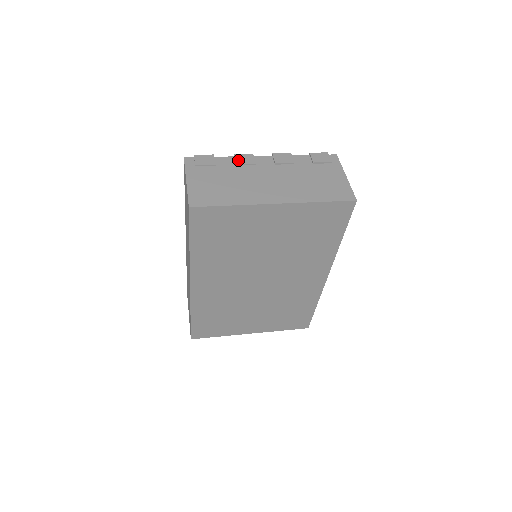
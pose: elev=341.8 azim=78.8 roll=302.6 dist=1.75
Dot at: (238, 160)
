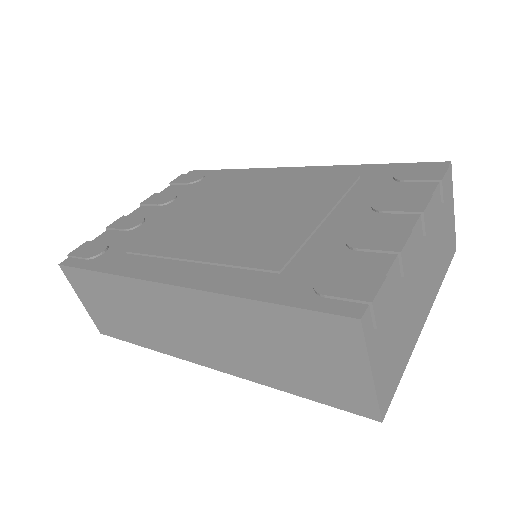
Dot at: (405, 265)
